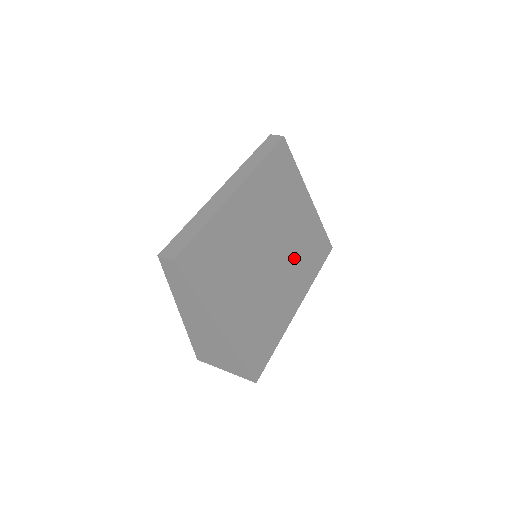
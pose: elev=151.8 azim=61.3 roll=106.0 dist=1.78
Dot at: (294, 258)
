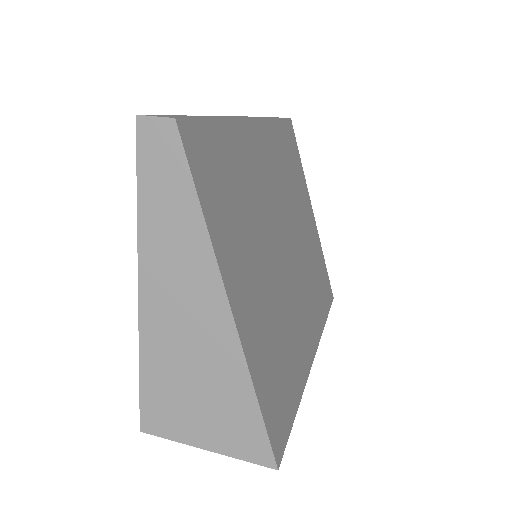
Dot at: (306, 277)
